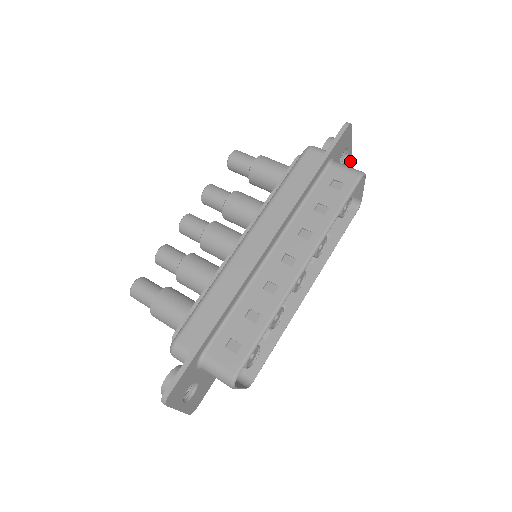
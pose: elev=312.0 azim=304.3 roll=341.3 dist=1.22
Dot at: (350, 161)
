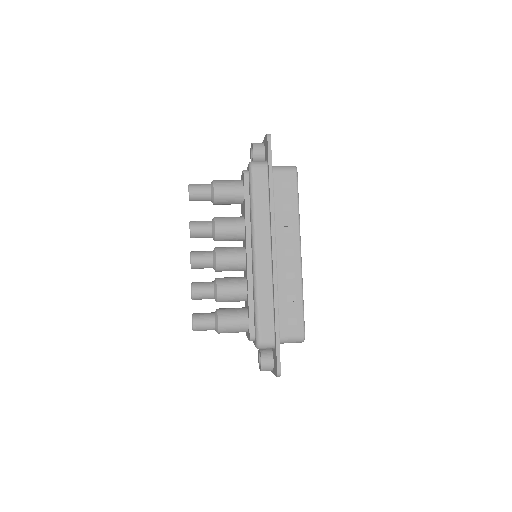
Dot at: occluded
